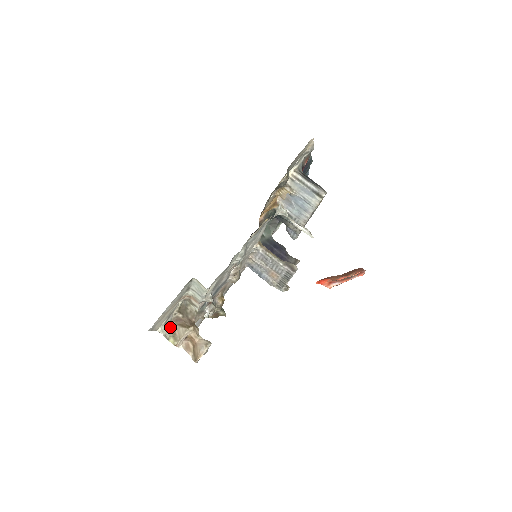
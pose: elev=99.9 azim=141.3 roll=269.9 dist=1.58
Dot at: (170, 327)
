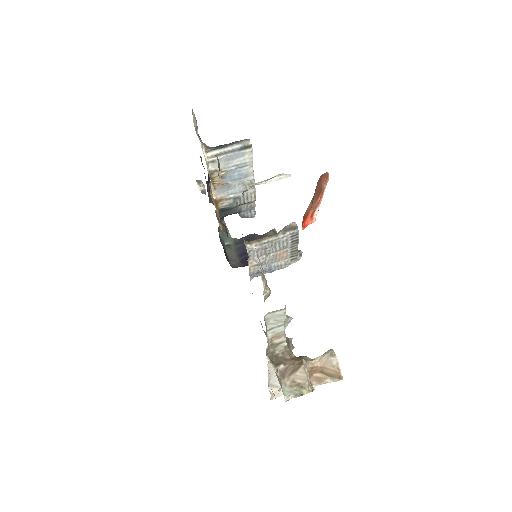
Dot at: (287, 386)
